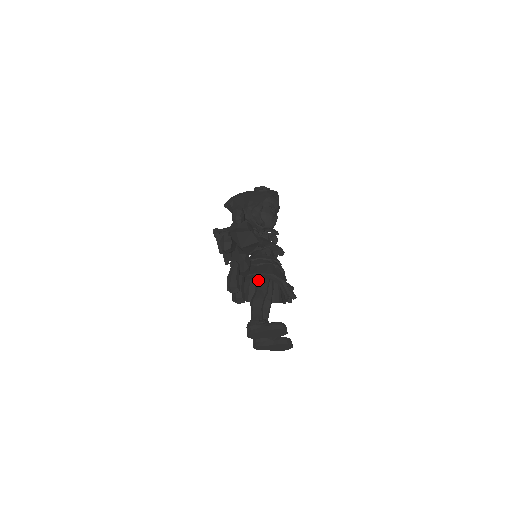
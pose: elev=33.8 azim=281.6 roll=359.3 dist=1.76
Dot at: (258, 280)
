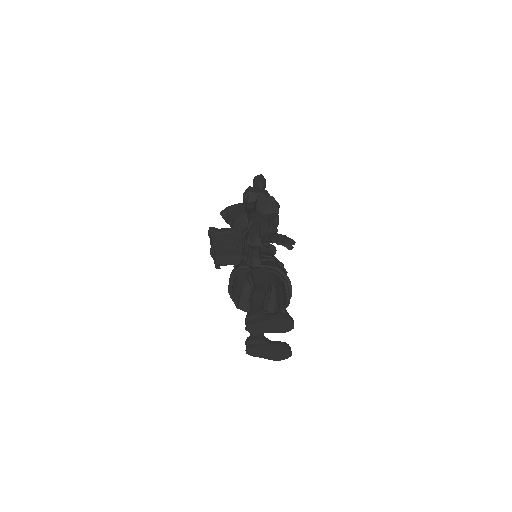
Dot at: (259, 276)
